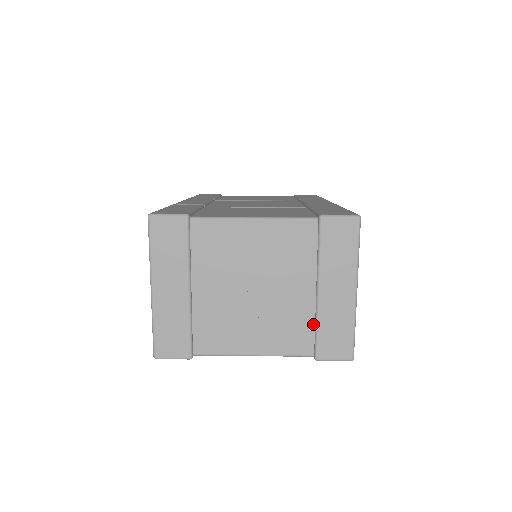
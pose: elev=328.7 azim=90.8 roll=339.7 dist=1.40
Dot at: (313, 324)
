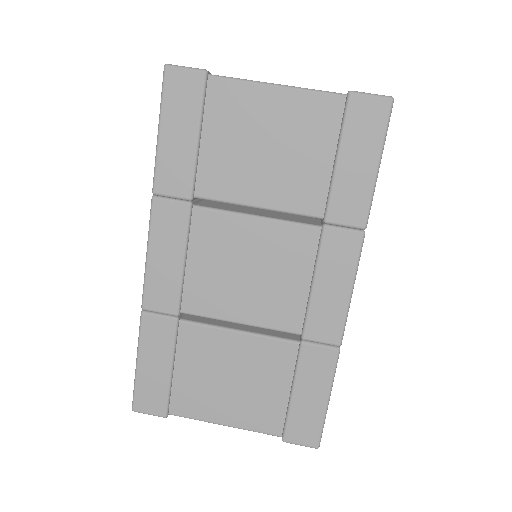
Dot at: occluded
